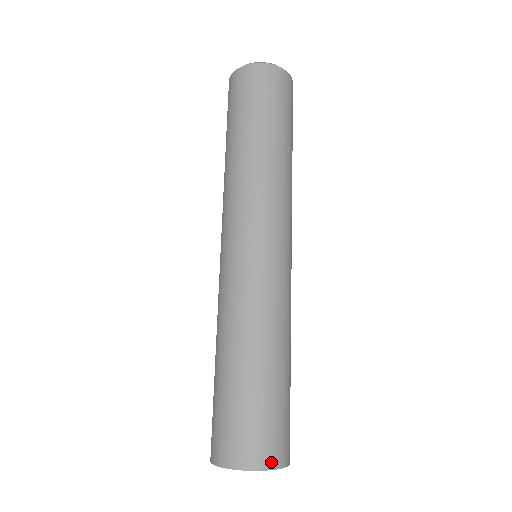
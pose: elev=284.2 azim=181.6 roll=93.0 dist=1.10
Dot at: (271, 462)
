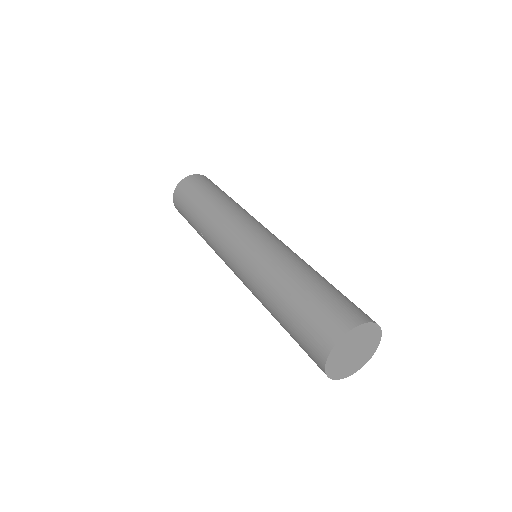
Dot at: (363, 319)
